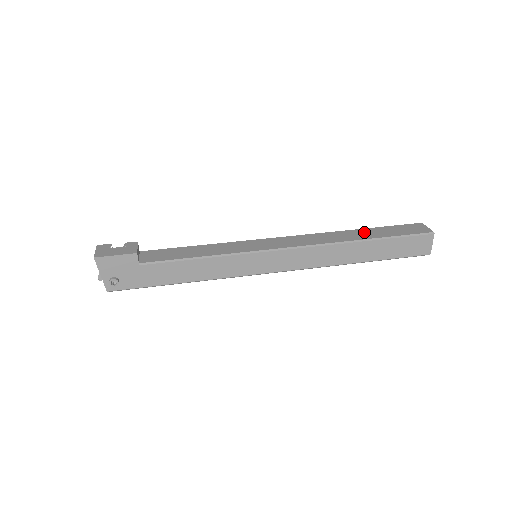
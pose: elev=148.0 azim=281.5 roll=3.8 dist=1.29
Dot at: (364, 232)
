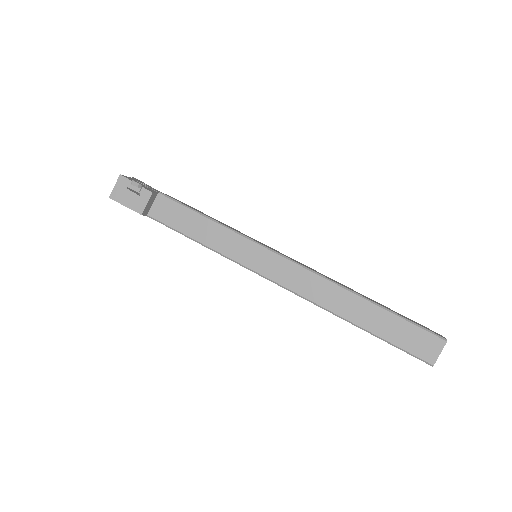
Dot at: (368, 312)
